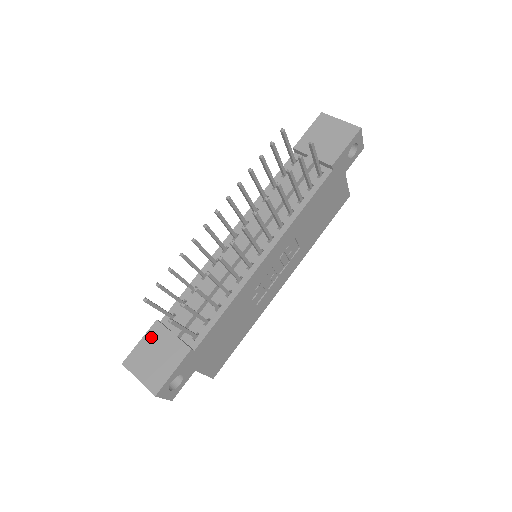
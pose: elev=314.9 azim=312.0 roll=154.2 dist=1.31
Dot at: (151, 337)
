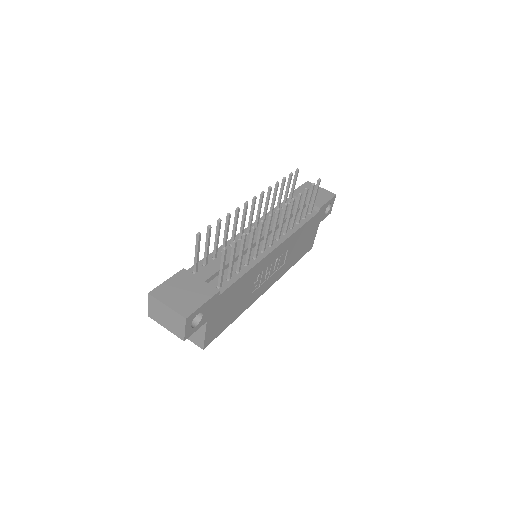
Dot at: (179, 278)
